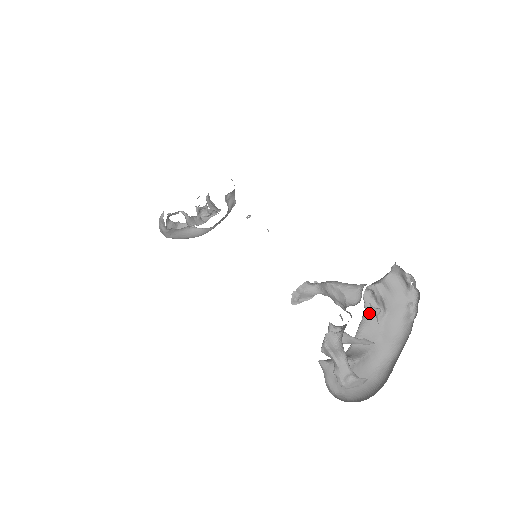
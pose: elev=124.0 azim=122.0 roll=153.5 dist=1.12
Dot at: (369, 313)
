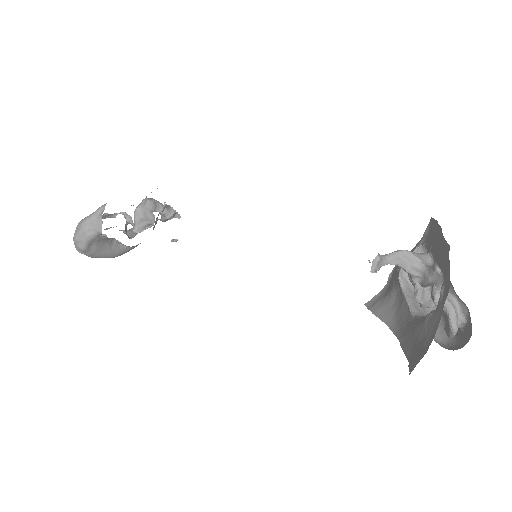
Dot at: (407, 289)
